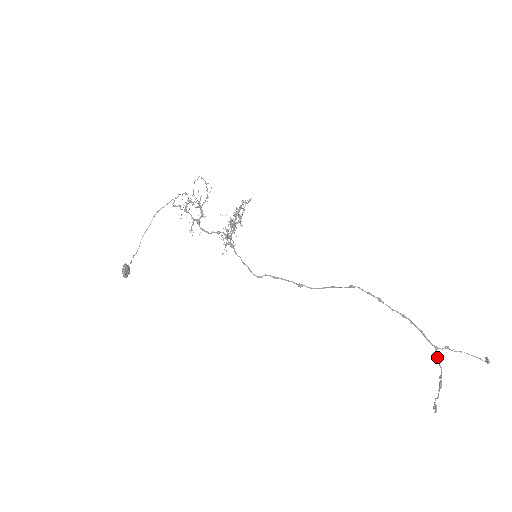
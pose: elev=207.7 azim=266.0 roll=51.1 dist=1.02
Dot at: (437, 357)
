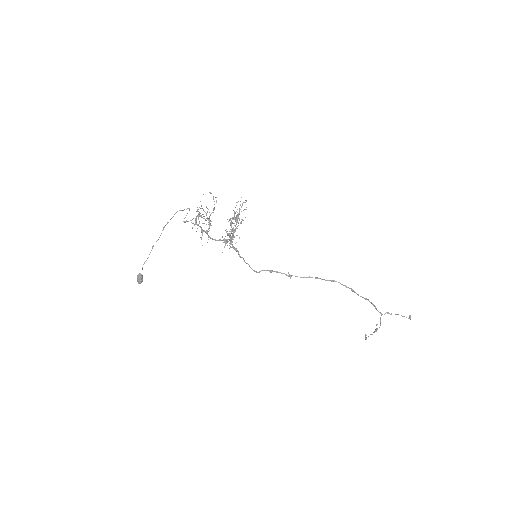
Dot at: (380, 319)
